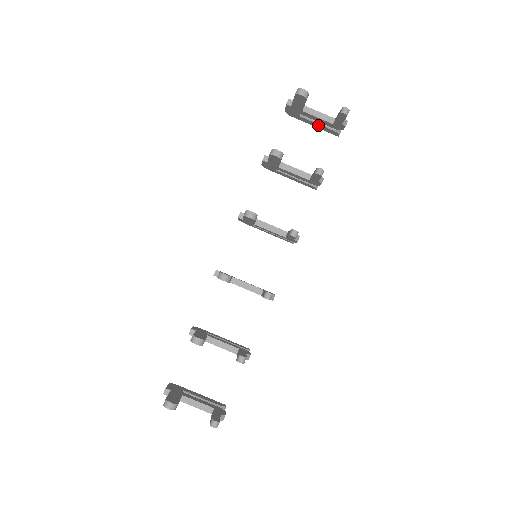
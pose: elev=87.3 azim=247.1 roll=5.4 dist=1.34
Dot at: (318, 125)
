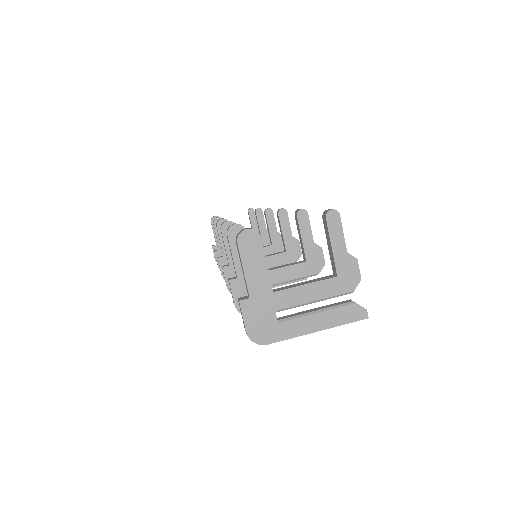
Dot at: occluded
